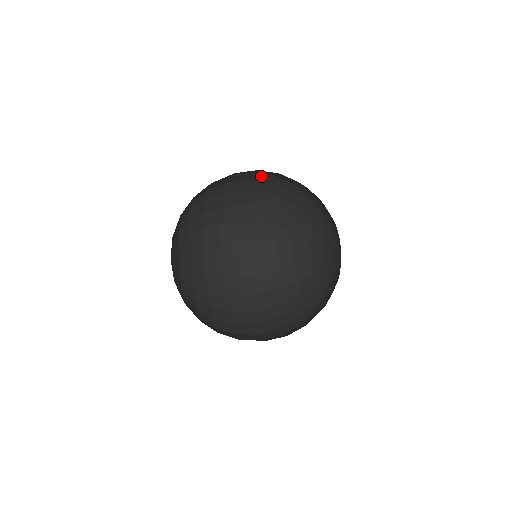
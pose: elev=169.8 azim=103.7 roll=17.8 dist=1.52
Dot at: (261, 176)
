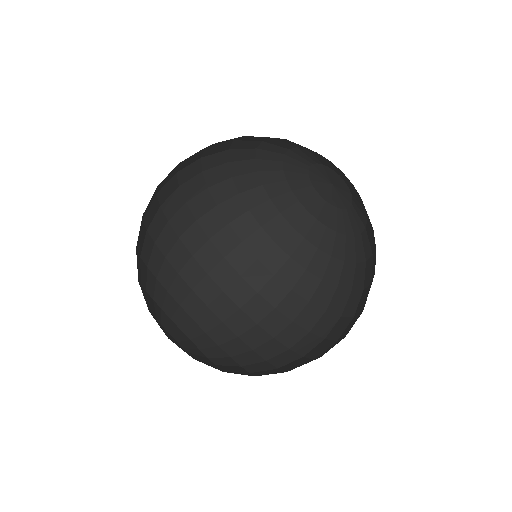
Dot at: occluded
